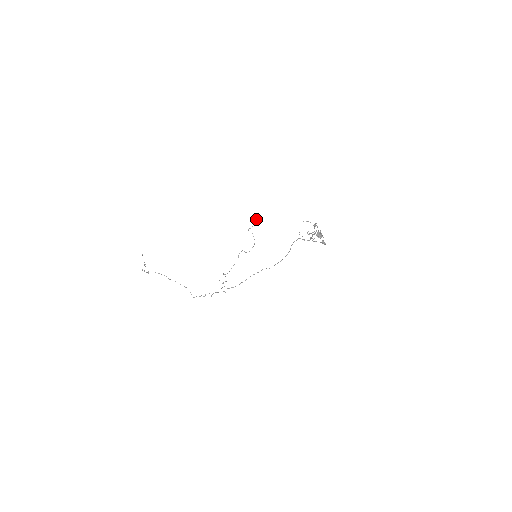
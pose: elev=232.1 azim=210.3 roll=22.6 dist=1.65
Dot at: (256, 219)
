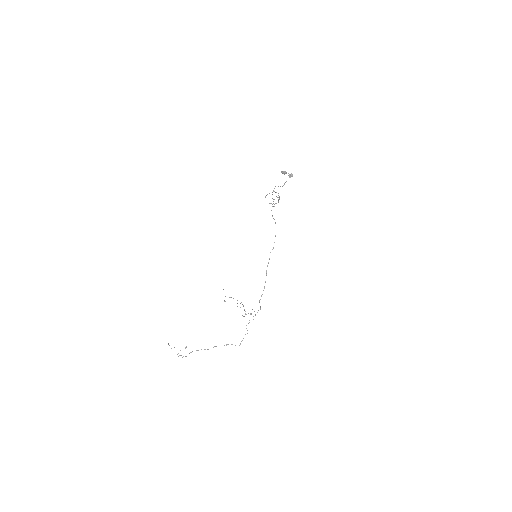
Dot at: (223, 289)
